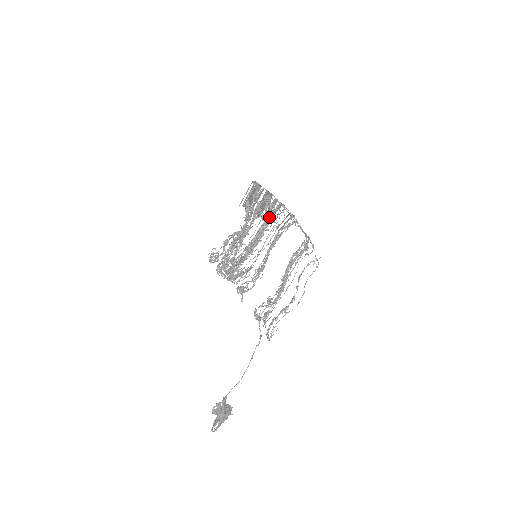
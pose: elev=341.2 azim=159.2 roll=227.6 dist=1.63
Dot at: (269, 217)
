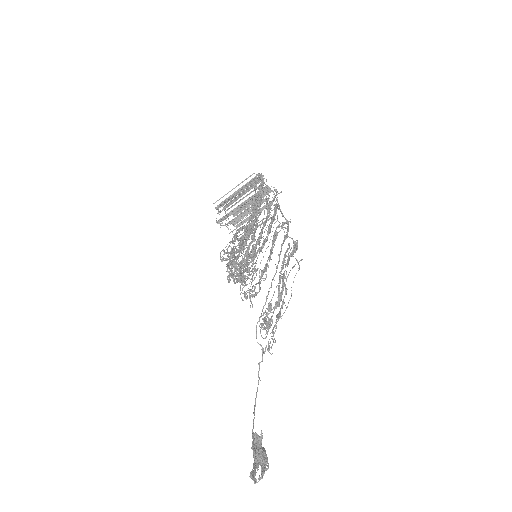
Dot at: (275, 212)
